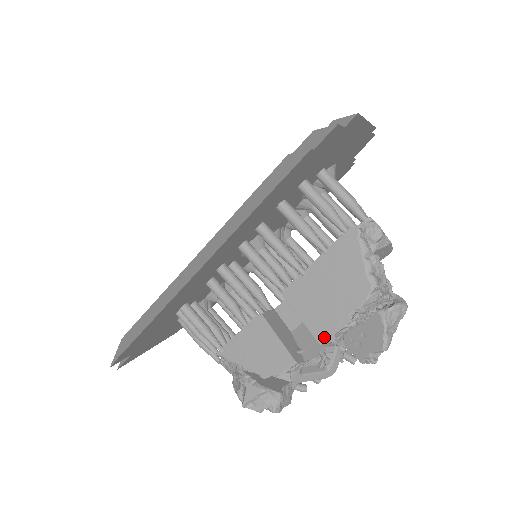
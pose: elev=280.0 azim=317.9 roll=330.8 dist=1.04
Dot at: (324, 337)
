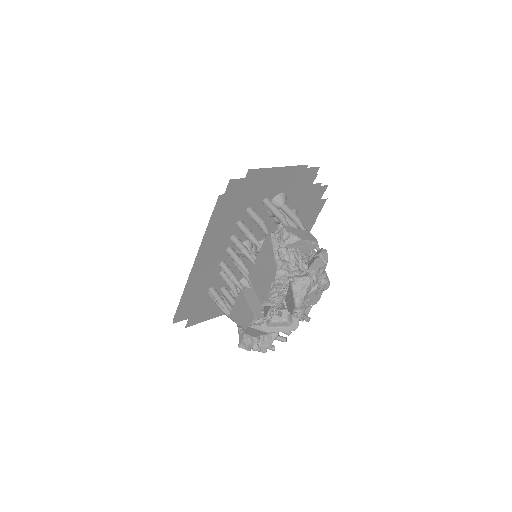
Dot at: (263, 300)
